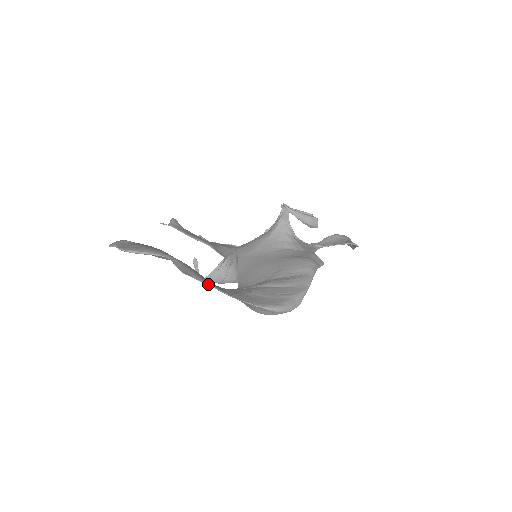
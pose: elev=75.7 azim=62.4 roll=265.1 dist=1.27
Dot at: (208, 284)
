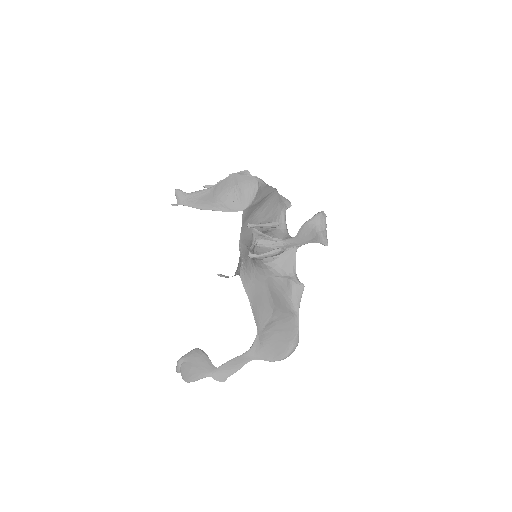
Dot at: (239, 369)
